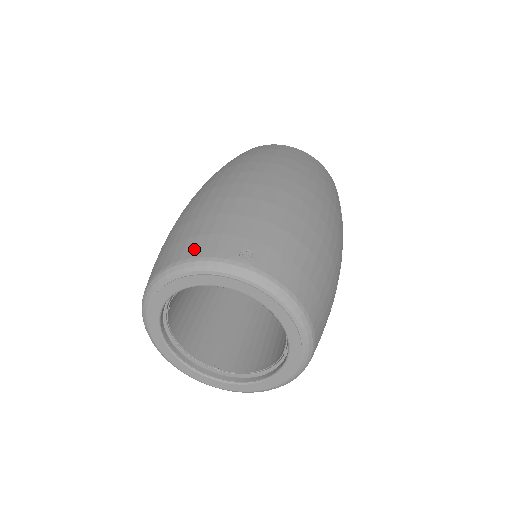
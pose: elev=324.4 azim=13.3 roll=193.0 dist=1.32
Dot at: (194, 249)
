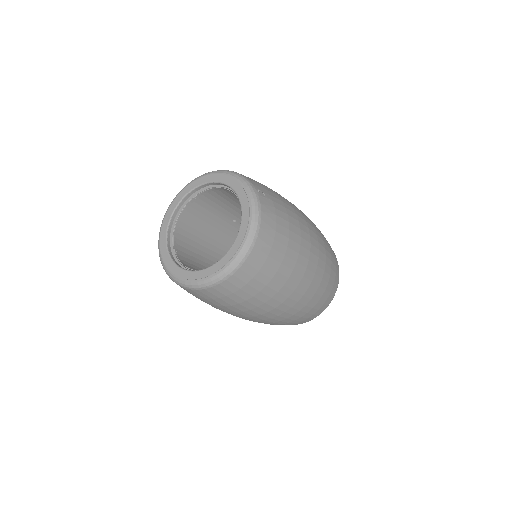
Dot at: occluded
